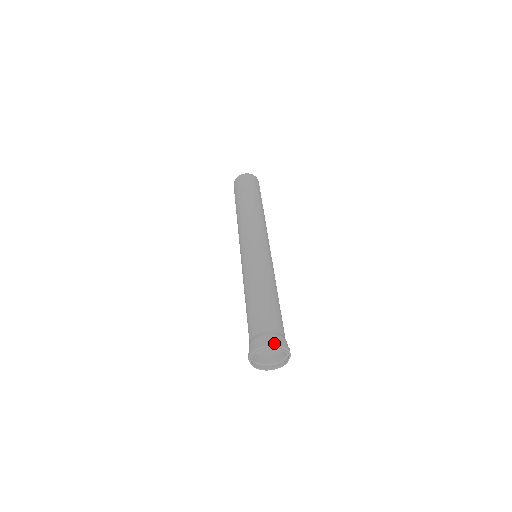
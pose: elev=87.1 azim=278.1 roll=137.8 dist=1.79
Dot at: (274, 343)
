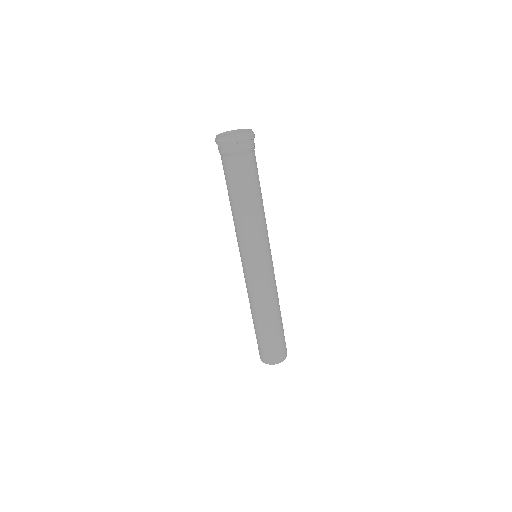
Dot at: (227, 136)
